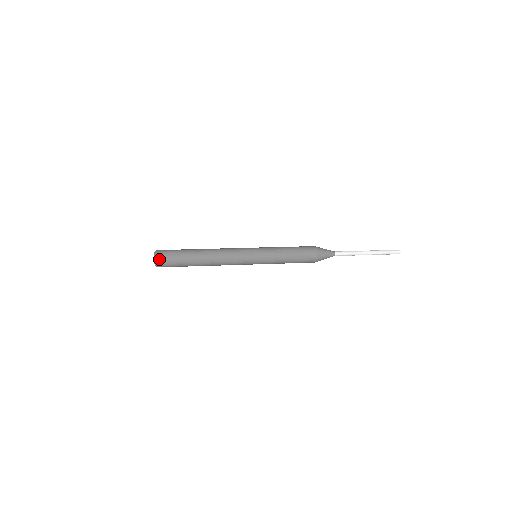
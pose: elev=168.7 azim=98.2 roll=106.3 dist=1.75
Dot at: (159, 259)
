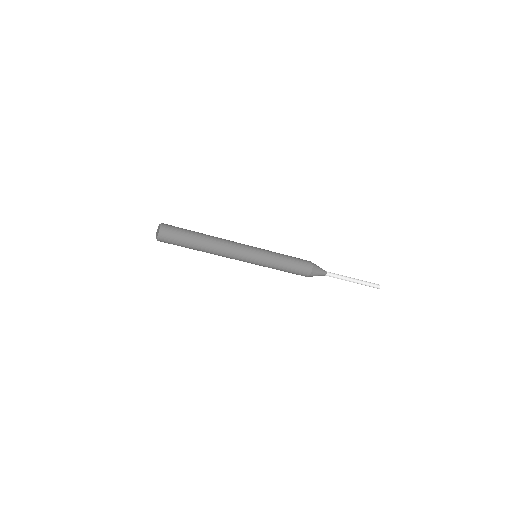
Dot at: (164, 233)
